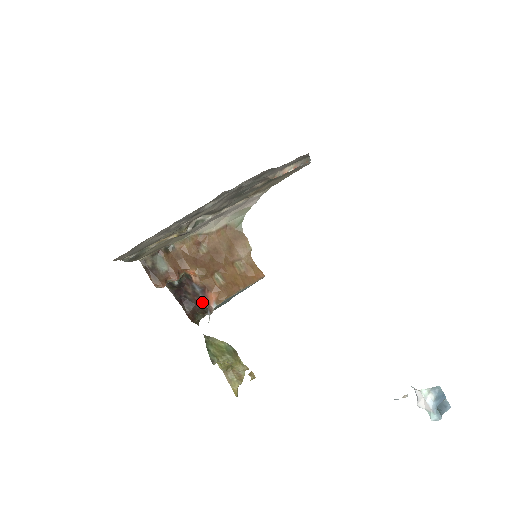
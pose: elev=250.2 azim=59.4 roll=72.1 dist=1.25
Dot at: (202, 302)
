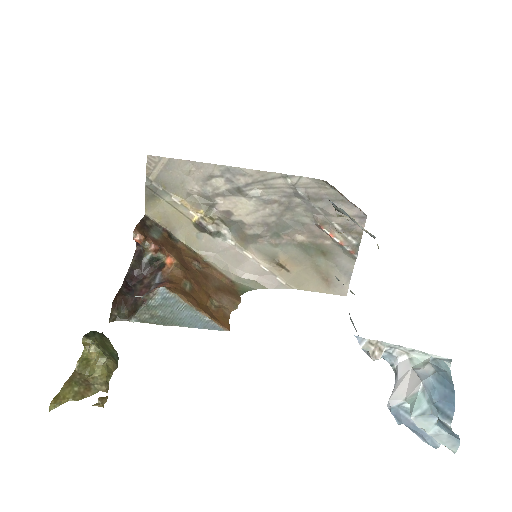
Dot at: occluded
